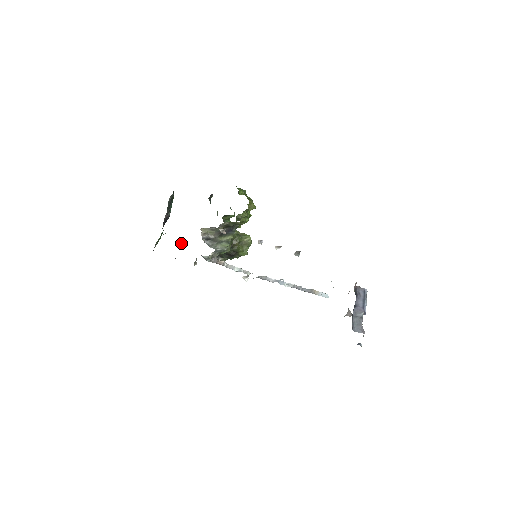
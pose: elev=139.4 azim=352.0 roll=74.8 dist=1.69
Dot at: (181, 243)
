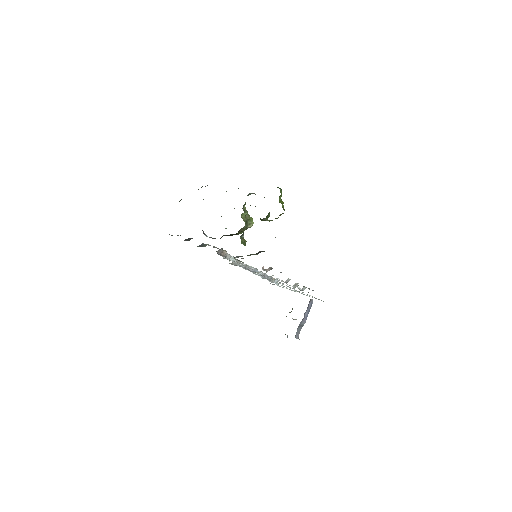
Dot at: occluded
